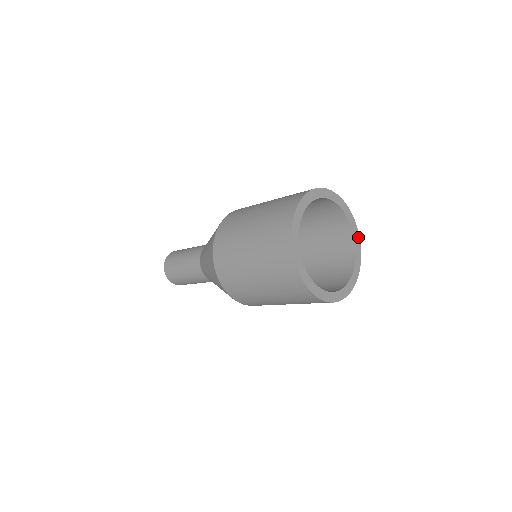
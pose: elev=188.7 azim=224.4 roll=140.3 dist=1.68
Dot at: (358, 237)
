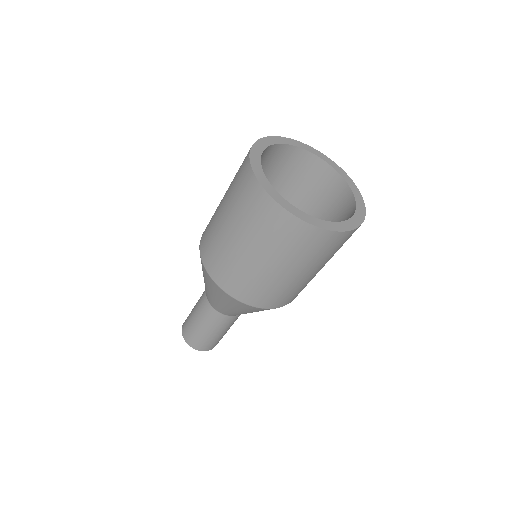
Dot at: (338, 167)
